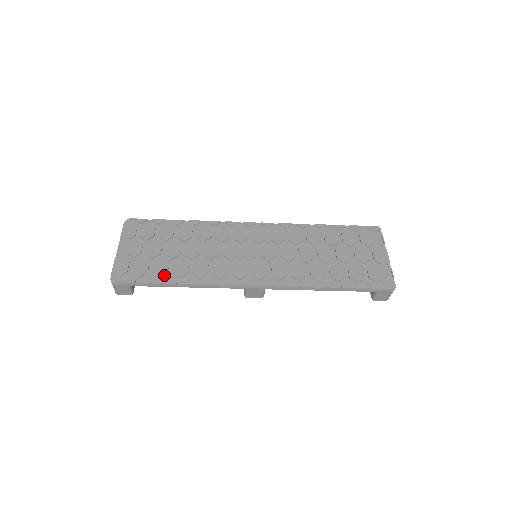
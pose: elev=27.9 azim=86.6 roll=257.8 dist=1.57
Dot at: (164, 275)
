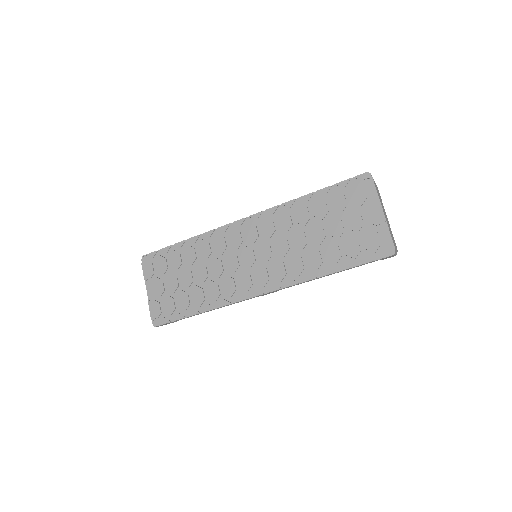
Dot at: (188, 307)
